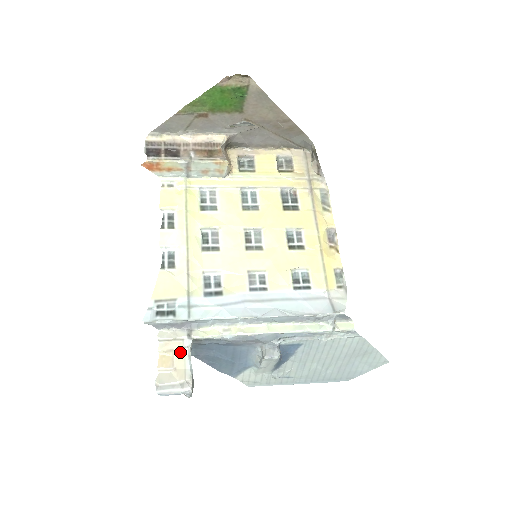
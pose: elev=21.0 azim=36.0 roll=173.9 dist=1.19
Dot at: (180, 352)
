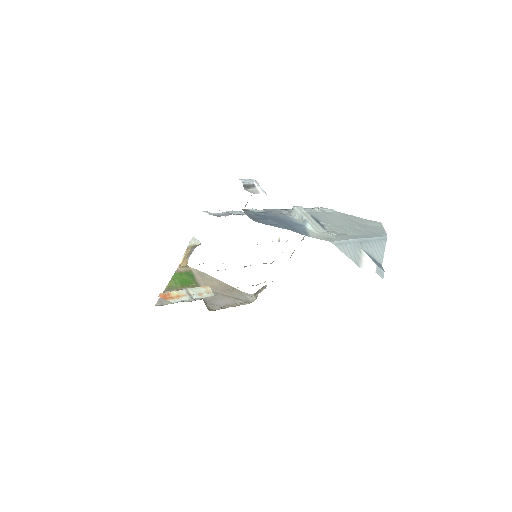
Dot at: occluded
